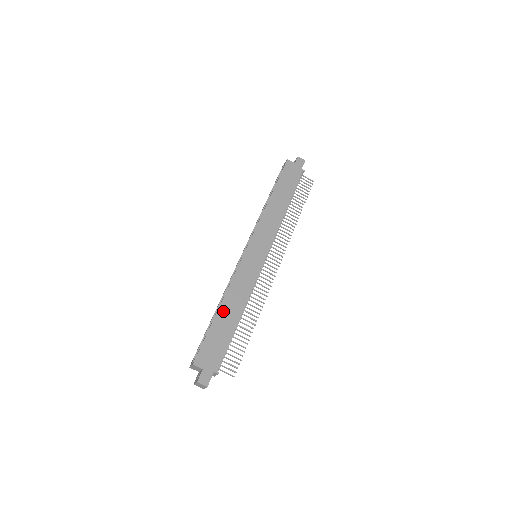
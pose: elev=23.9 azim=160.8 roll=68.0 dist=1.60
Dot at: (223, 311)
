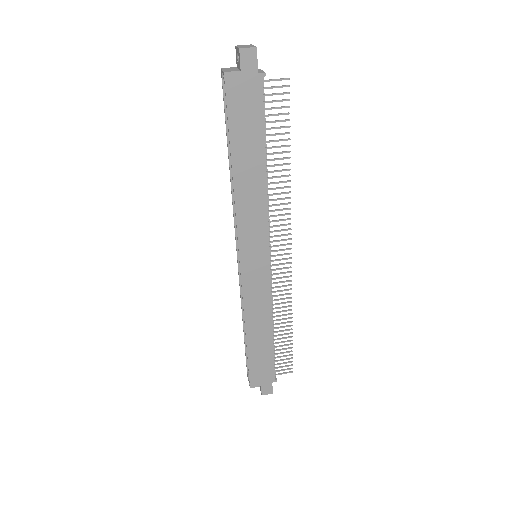
Dot at: (252, 338)
